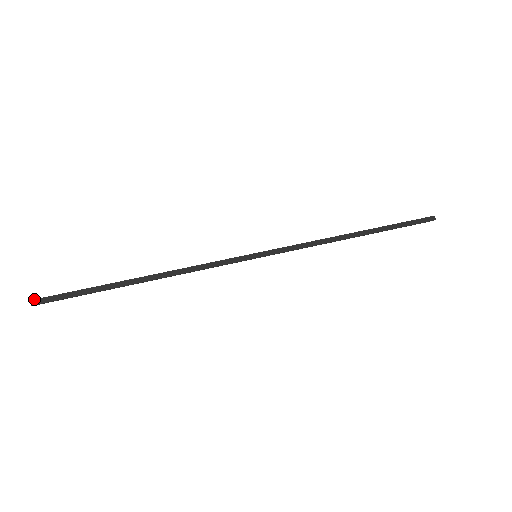
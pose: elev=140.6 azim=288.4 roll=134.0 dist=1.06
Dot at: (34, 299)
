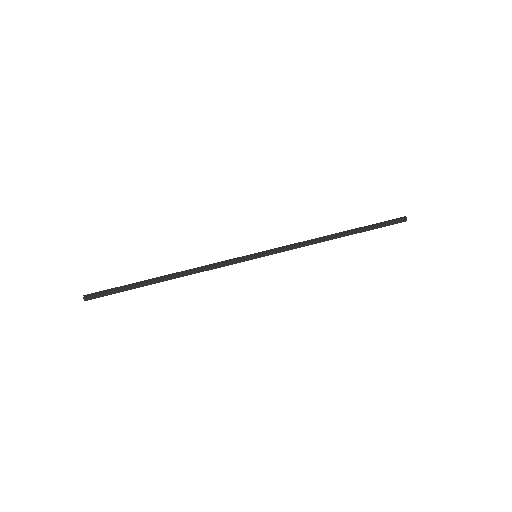
Dot at: (86, 297)
